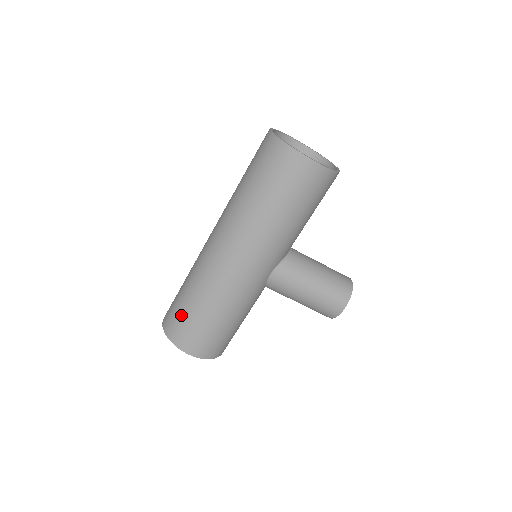
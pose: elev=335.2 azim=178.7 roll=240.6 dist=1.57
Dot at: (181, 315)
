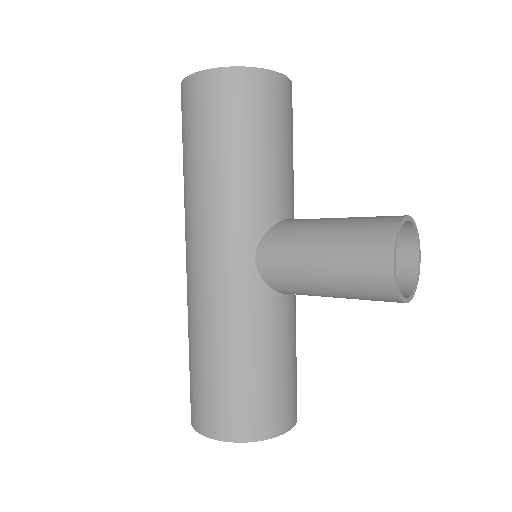
Dot at: occluded
